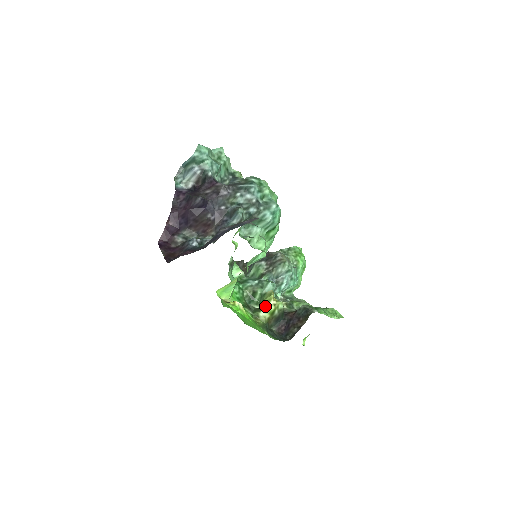
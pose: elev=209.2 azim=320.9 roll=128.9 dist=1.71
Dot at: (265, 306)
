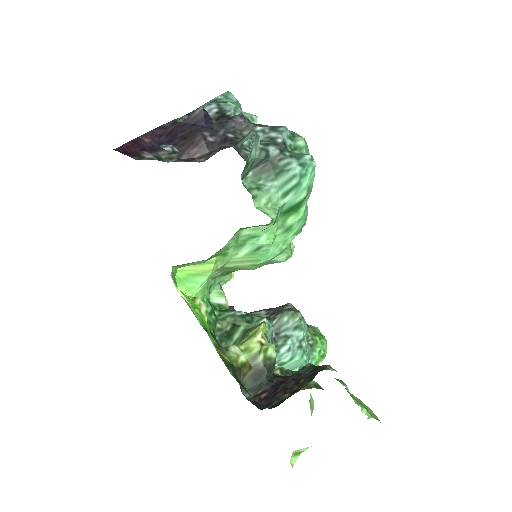
Dot at: (245, 341)
